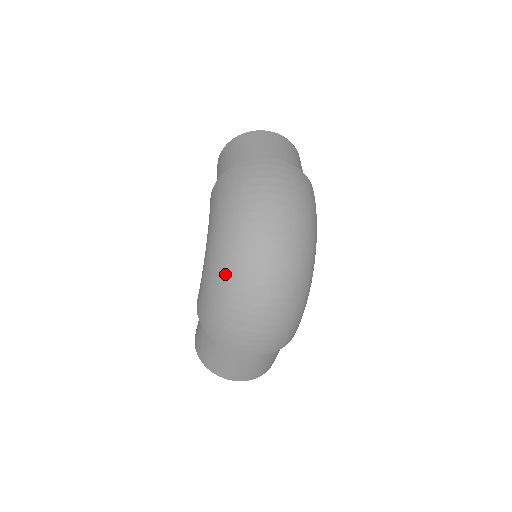
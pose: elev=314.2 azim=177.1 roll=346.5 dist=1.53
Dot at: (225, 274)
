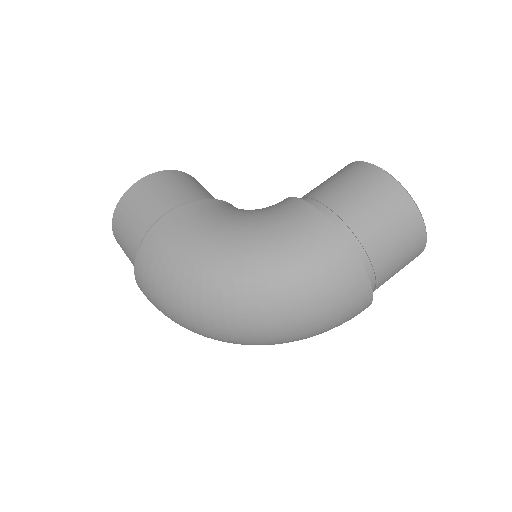
Dot at: (205, 292)
